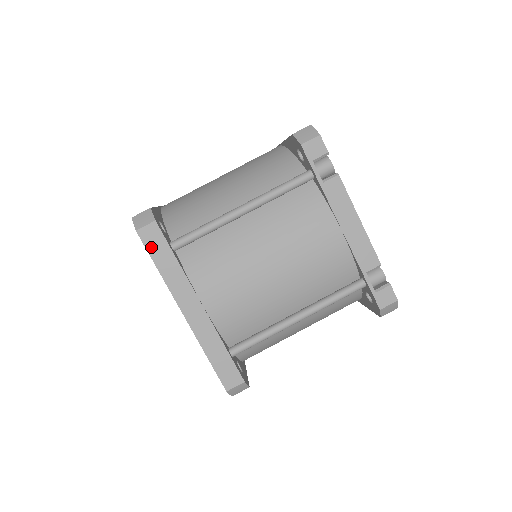
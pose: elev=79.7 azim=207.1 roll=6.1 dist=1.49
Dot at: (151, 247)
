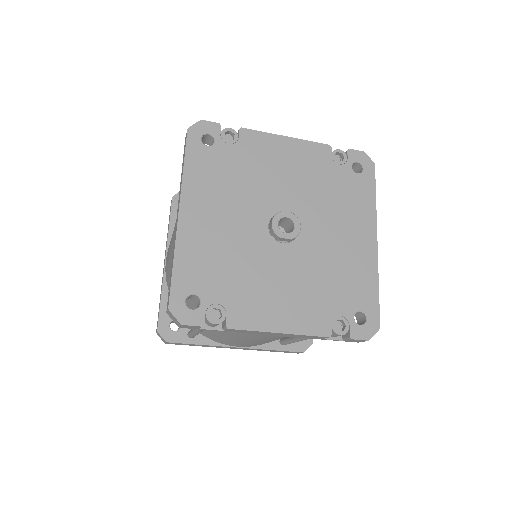
Dot at: occluded
